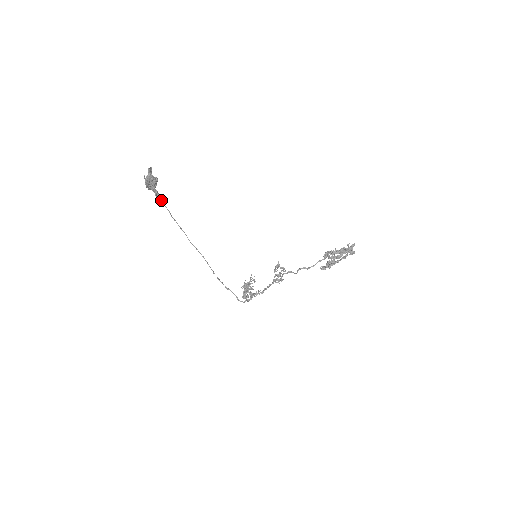
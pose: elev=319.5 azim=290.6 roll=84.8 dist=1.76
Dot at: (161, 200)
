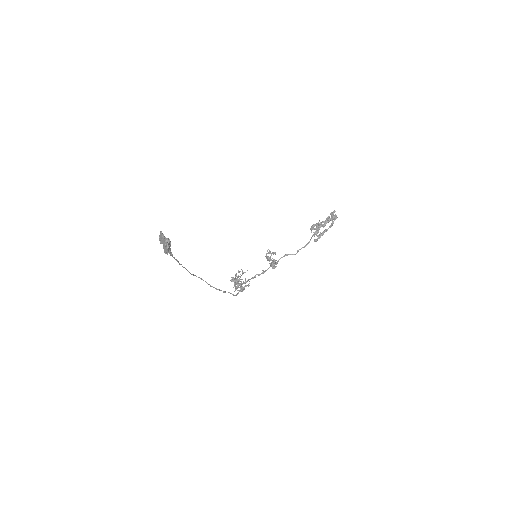
Dot at: (172, 255)
